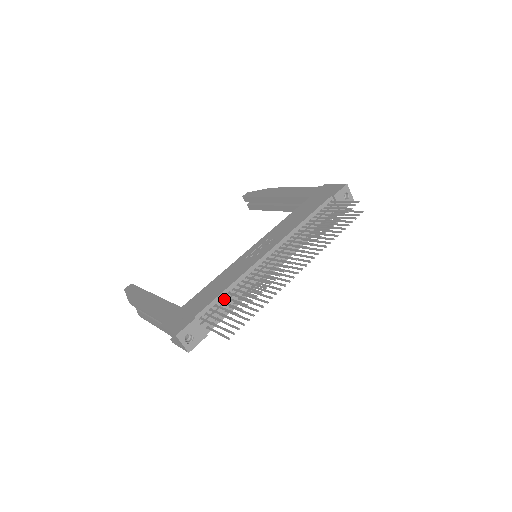
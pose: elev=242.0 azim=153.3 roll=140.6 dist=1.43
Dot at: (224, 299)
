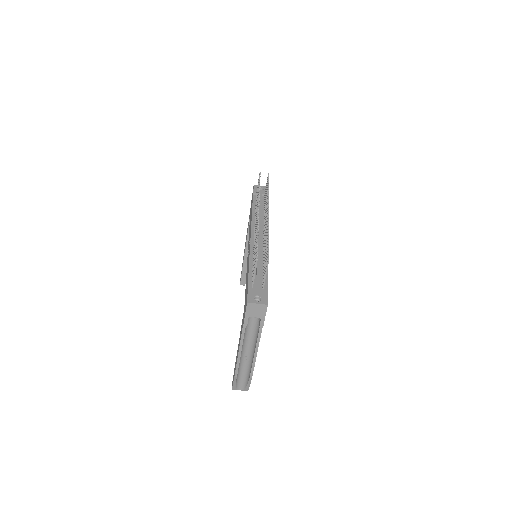
Dot at: occluded
